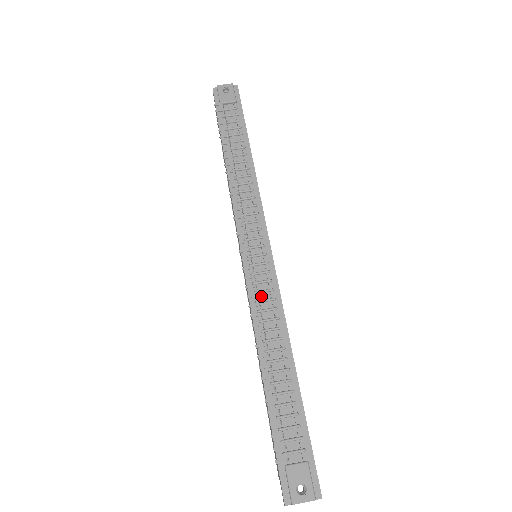
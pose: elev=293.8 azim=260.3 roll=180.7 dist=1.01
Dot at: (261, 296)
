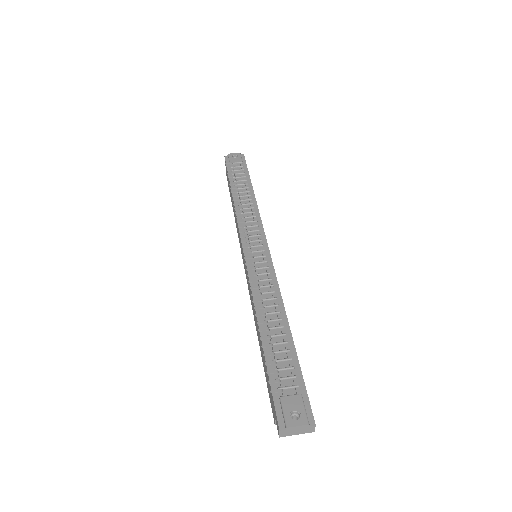
Dot at: (260, 277)
